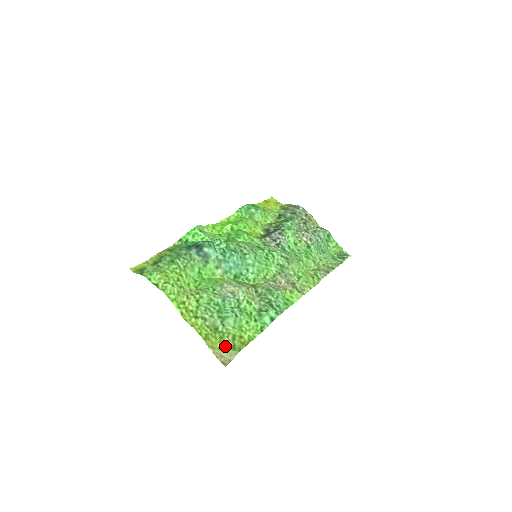
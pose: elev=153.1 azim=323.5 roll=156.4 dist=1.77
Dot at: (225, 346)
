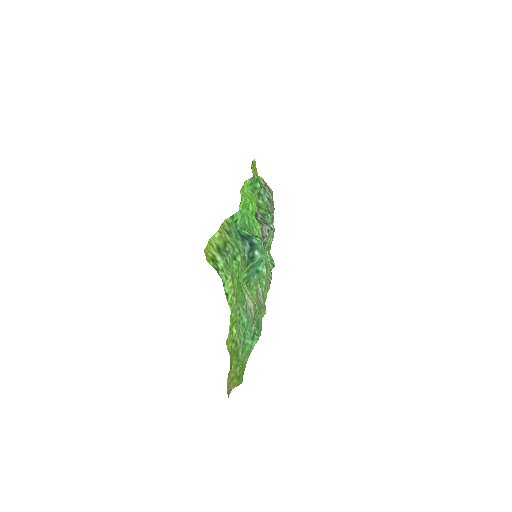
Dot at: (236, 376)
